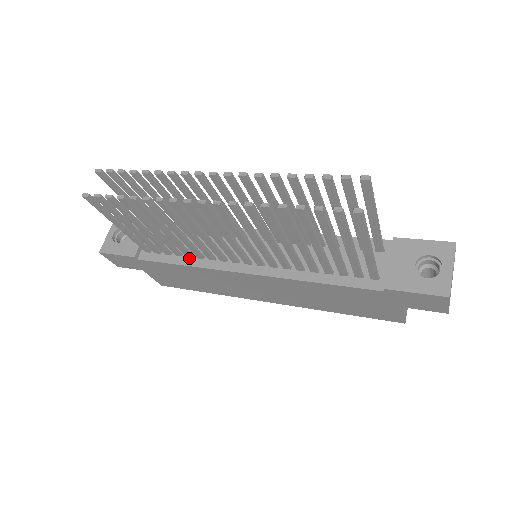
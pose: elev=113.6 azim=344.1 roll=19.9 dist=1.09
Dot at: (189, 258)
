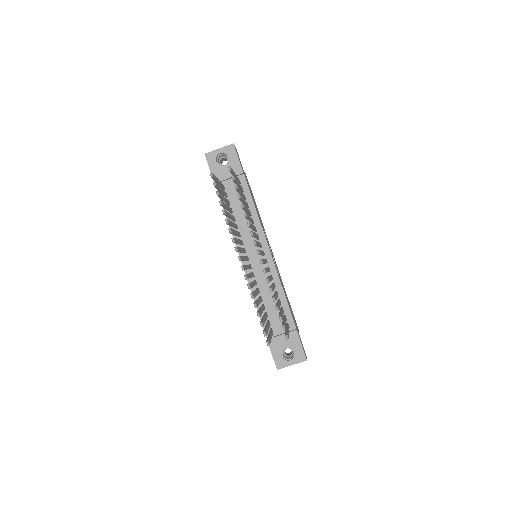
Dot at: occluded
